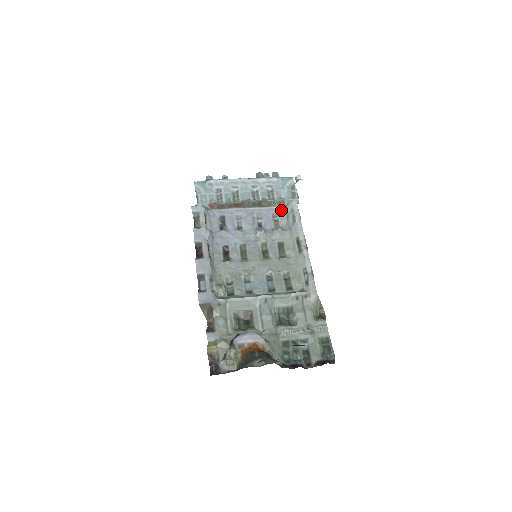
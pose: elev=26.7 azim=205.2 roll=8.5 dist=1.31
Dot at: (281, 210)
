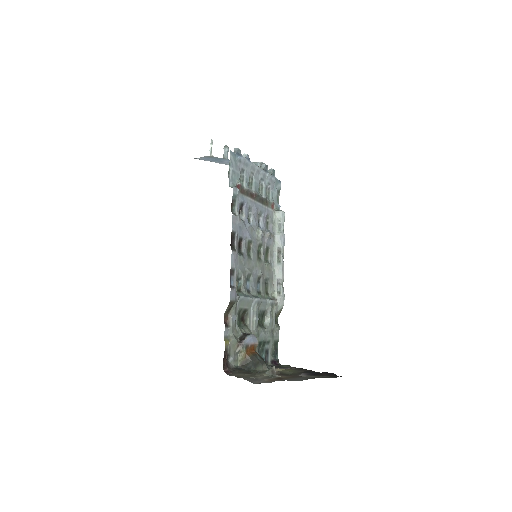
Dot at: (272, 213)
